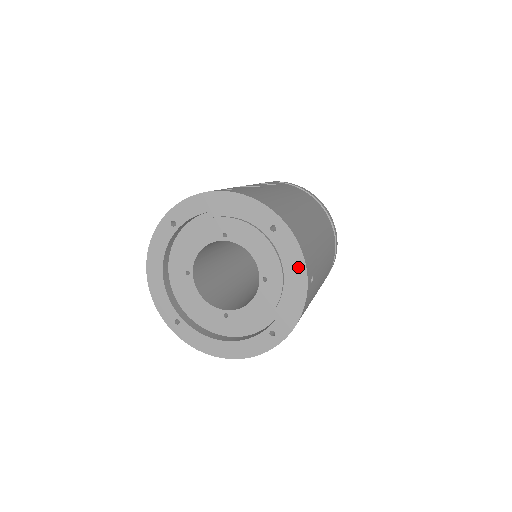
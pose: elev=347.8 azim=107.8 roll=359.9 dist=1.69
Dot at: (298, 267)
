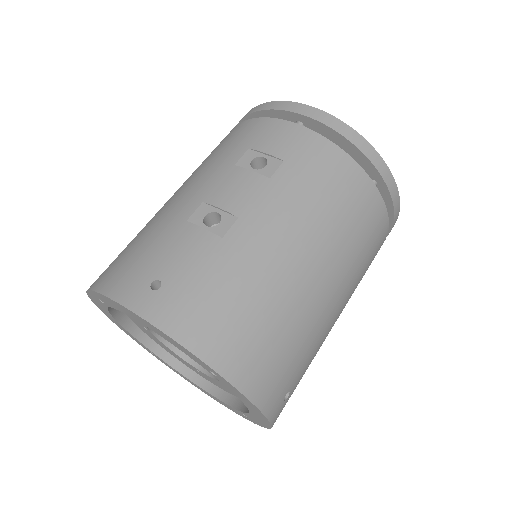
Dot at: (255, 410)
